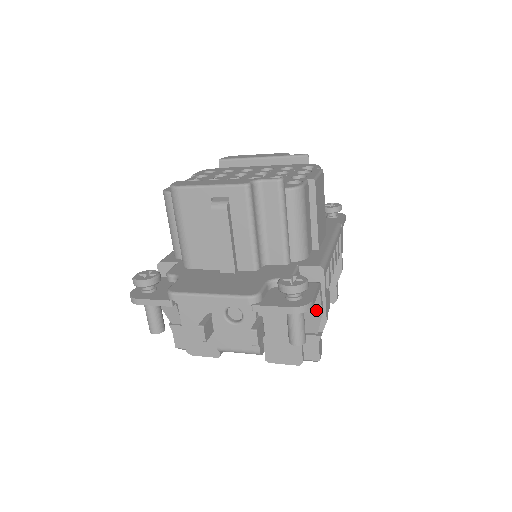
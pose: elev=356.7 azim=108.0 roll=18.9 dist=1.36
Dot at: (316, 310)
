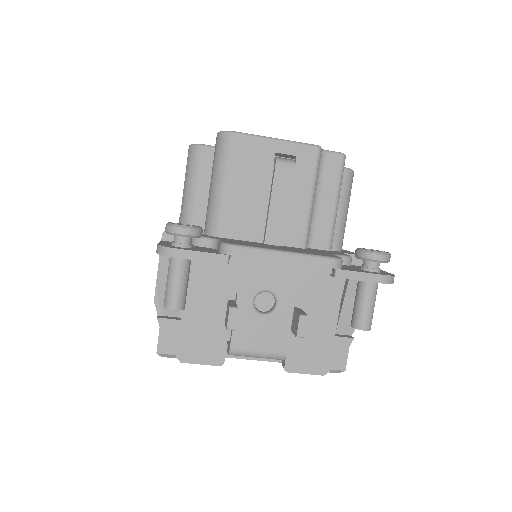
Dot at: occluded
